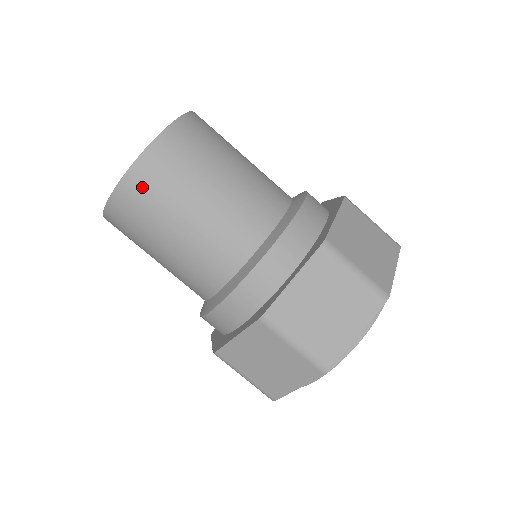
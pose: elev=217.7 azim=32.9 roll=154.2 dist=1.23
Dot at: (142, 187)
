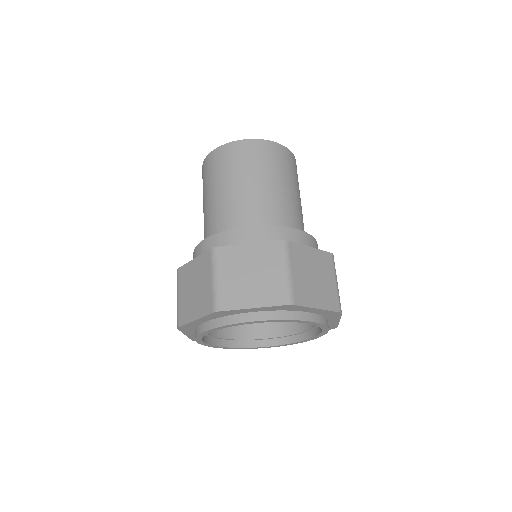
Dot at: (228, 154)
